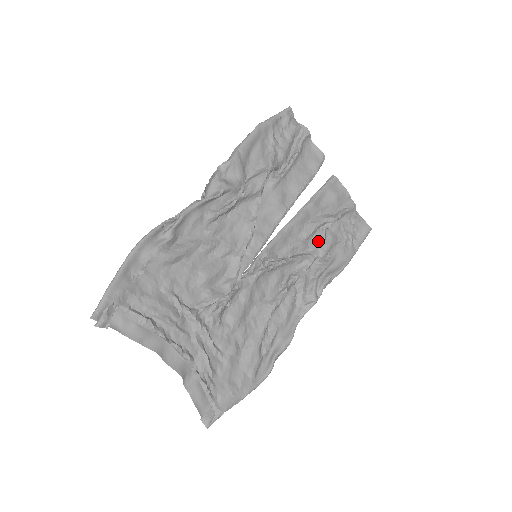
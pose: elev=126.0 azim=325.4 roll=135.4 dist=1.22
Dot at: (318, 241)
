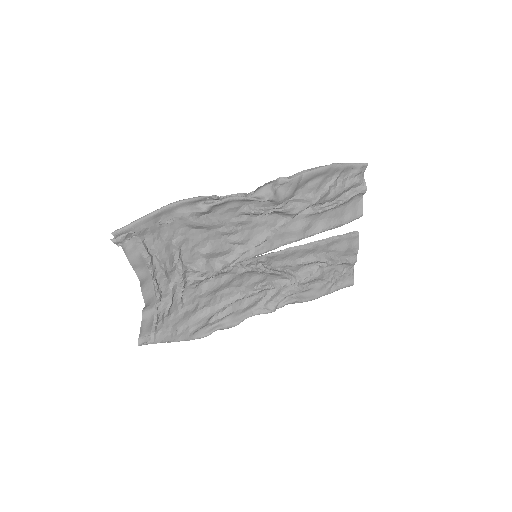
Dot at: (308, 271)
